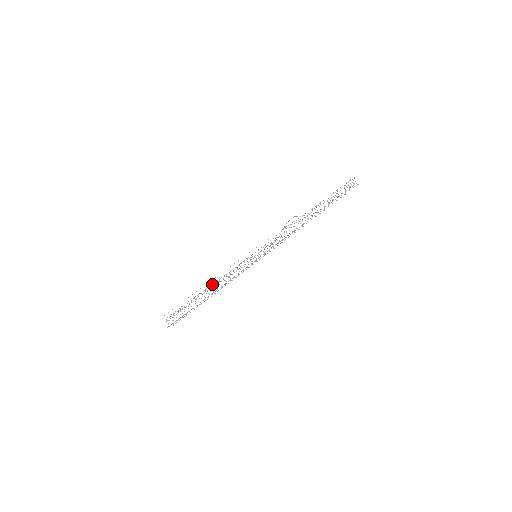
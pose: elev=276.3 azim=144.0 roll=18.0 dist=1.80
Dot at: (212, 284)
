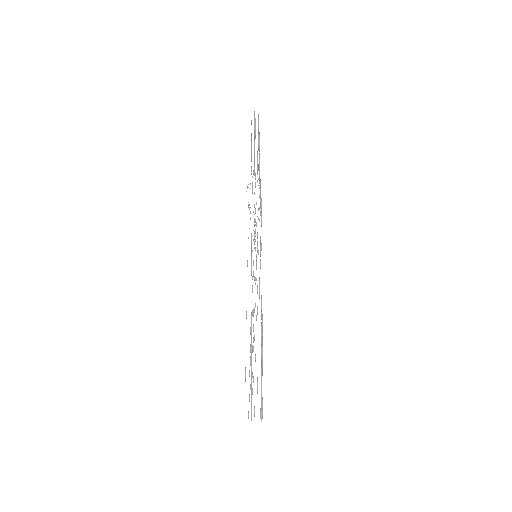
Dot at: (251, 325)
